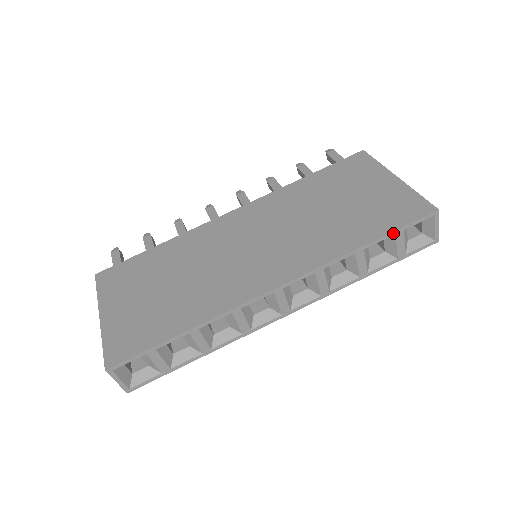
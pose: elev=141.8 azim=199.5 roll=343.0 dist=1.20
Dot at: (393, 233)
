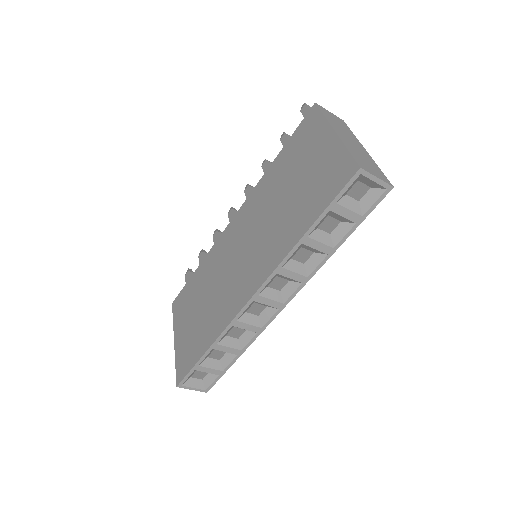
Dot at: (326, 211)
